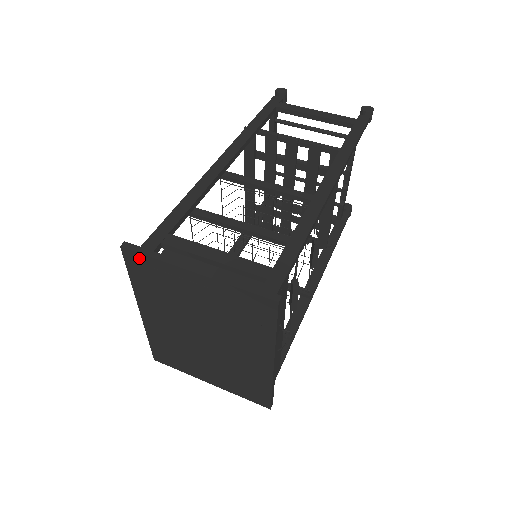
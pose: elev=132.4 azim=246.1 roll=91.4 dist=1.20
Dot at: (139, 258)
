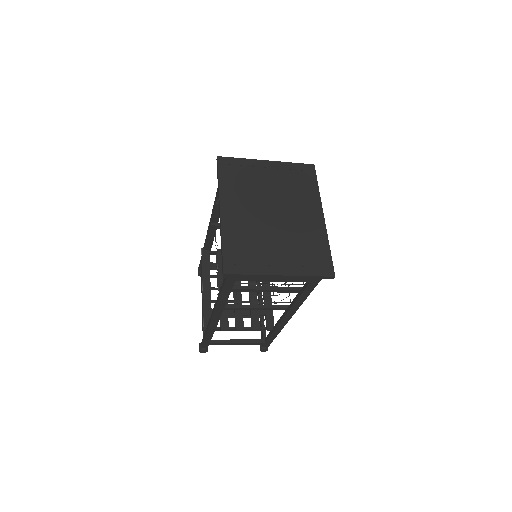
Dot at: (230, 161)
